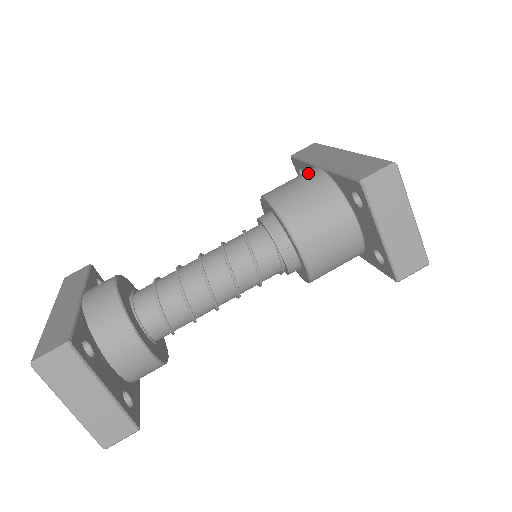
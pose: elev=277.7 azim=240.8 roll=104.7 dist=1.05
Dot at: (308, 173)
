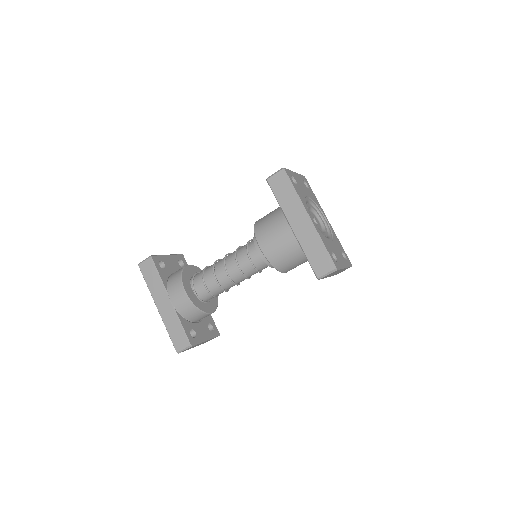
Dot at: (285, 233)
